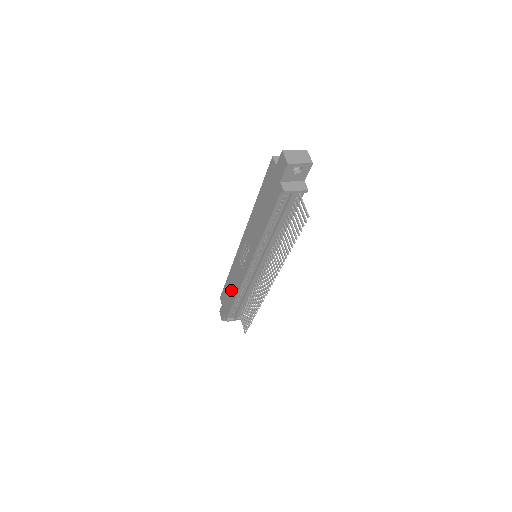
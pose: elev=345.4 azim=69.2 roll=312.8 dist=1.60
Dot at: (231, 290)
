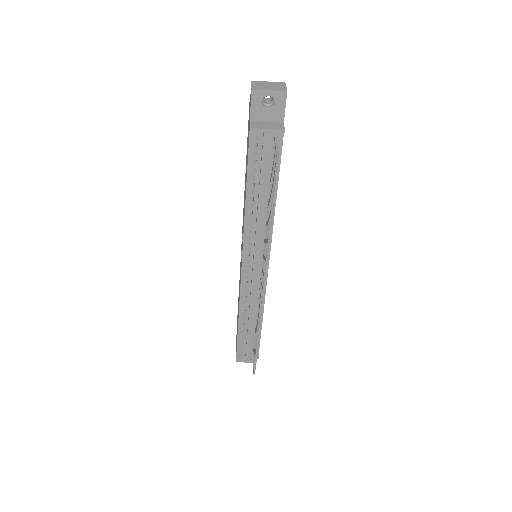
Dot at: occluded
